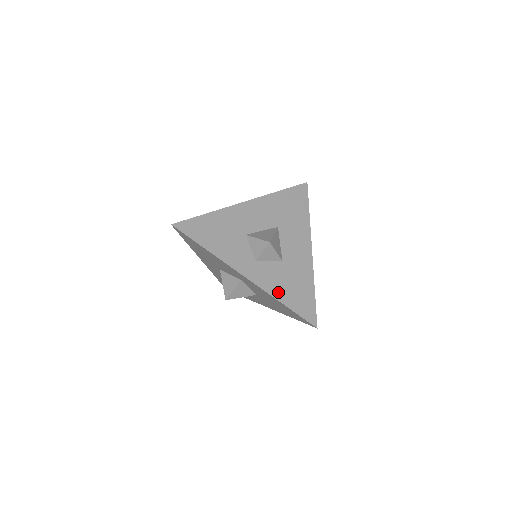
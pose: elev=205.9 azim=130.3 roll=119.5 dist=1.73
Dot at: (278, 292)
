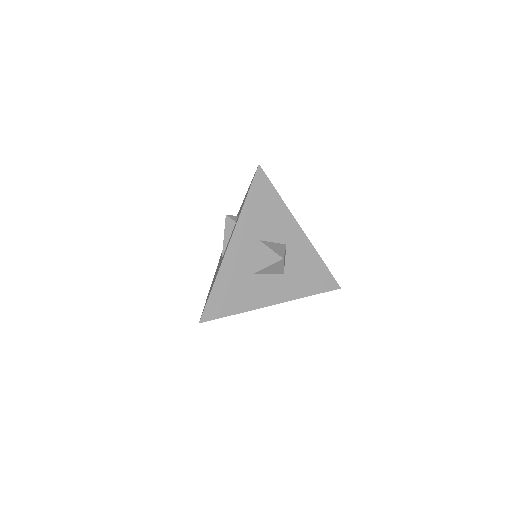
Dot at: occluded
